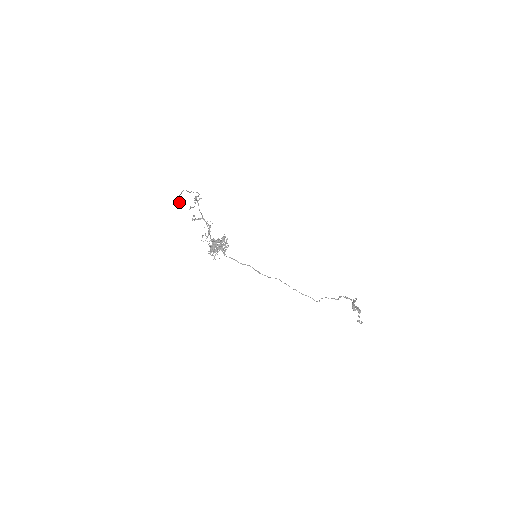
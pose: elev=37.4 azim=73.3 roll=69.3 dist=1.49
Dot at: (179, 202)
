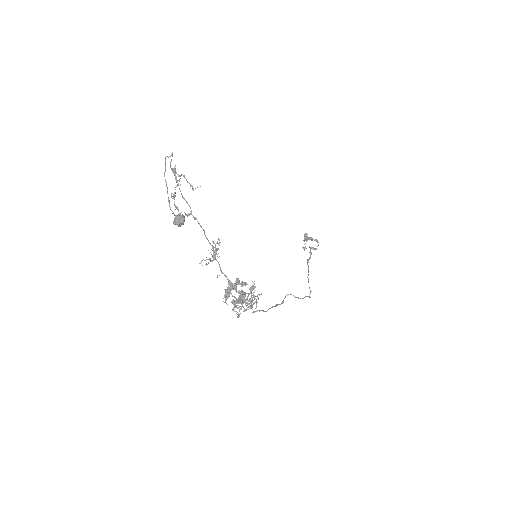
Dot at: (178, 224)
